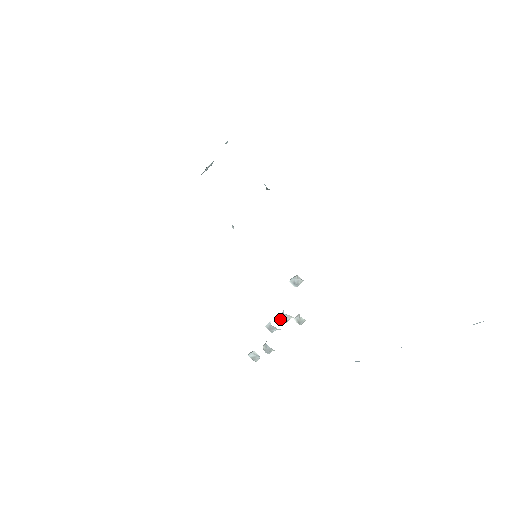
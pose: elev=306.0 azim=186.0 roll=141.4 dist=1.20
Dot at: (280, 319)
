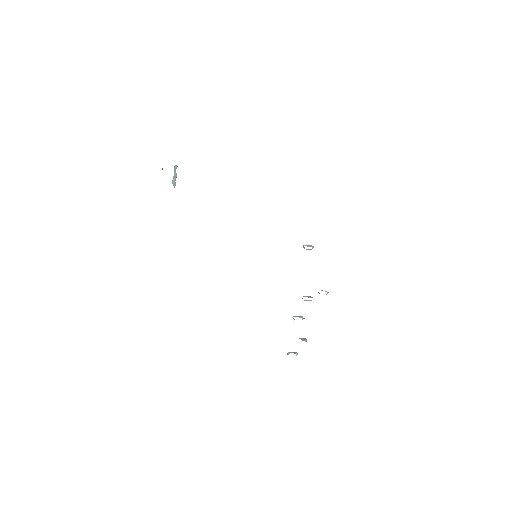
Dot at: (306, 300)
